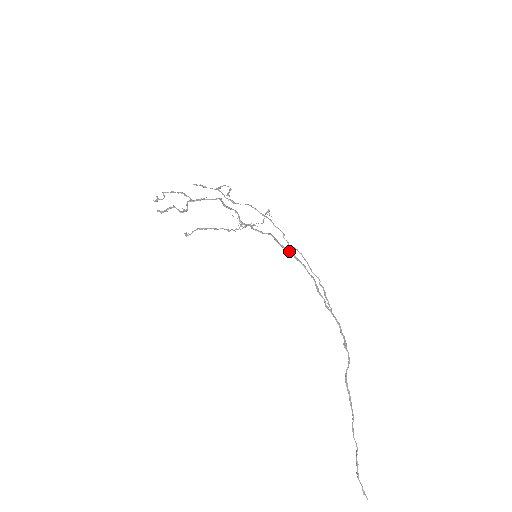
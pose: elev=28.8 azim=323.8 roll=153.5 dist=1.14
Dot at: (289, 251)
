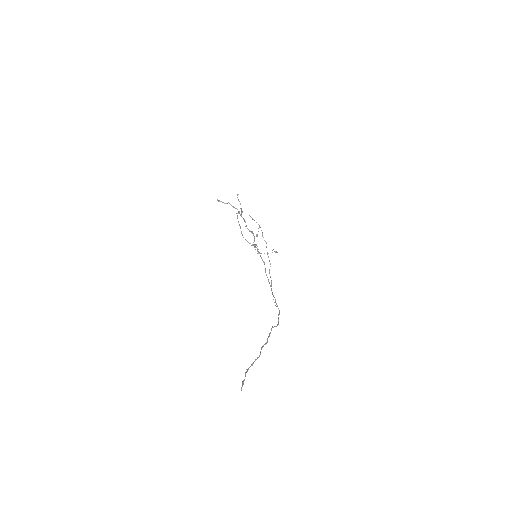
Dot at: occluded
